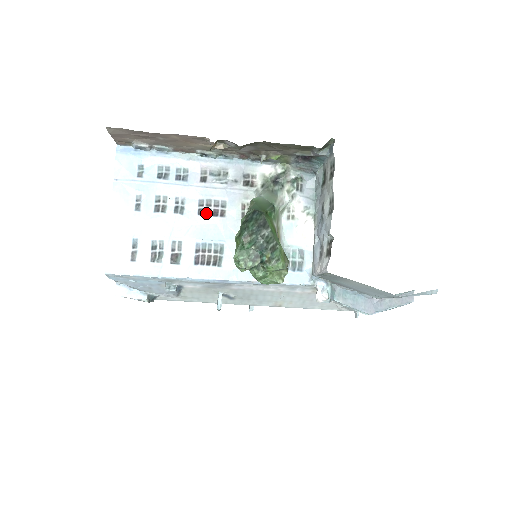
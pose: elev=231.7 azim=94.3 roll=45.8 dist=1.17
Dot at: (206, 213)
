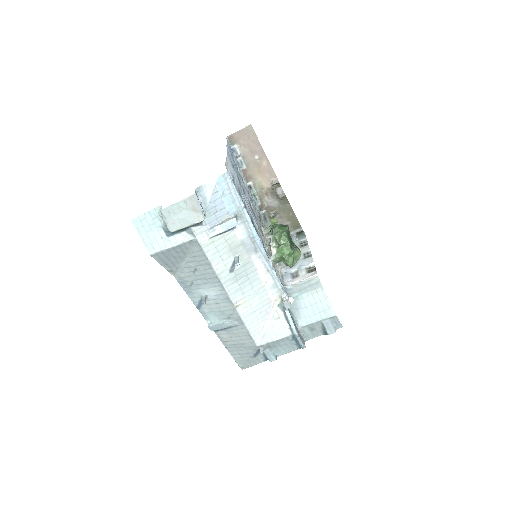
Dot at: (251, 209)
